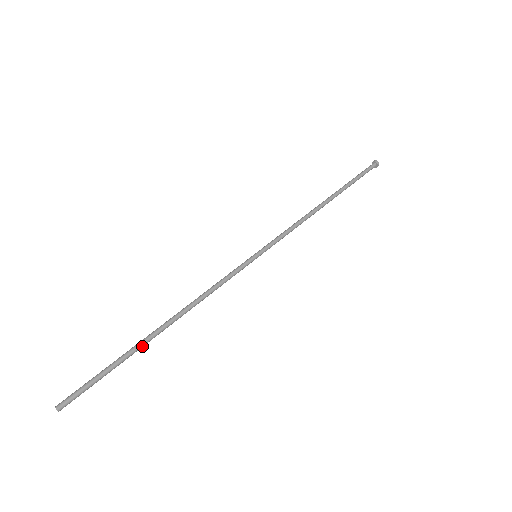
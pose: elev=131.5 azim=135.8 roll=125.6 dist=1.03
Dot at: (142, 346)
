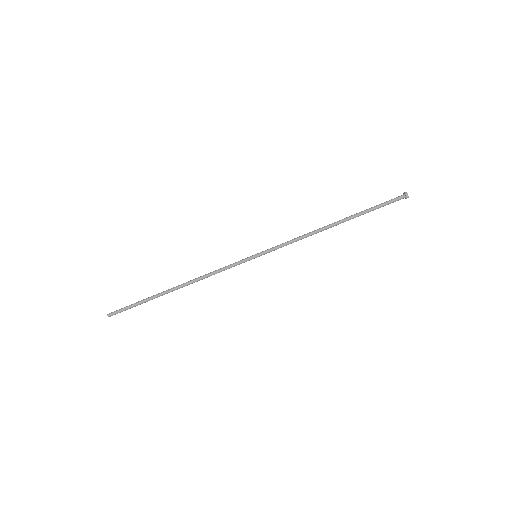
Dot at: occluded
